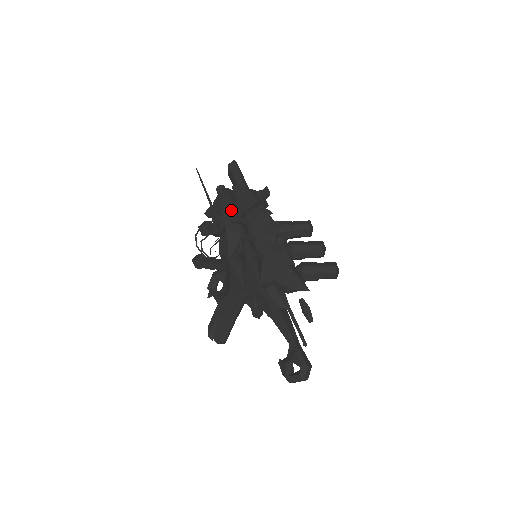
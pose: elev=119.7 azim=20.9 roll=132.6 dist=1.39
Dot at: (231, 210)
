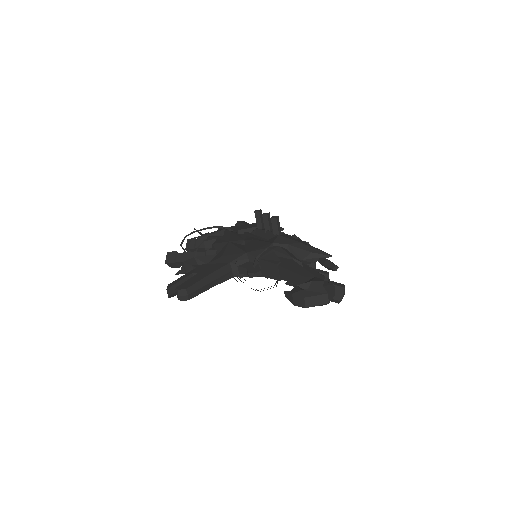
Dot at: (239, 226)
